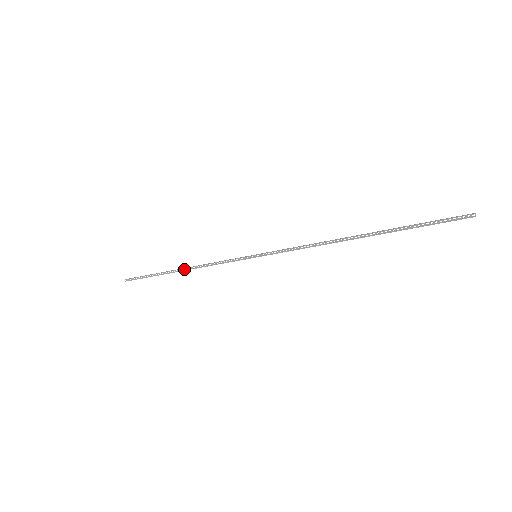
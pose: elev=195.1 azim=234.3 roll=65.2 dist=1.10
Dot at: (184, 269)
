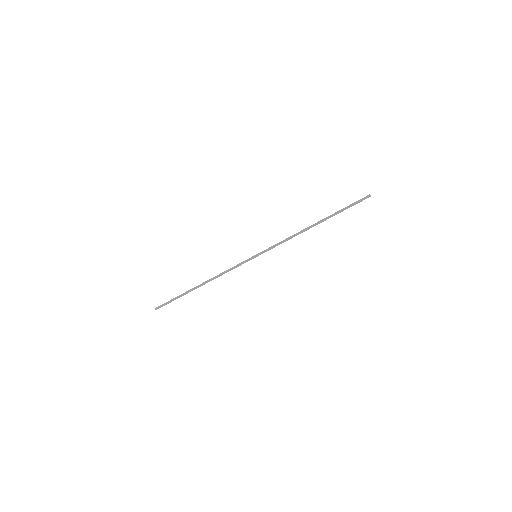
Dot at: (205, 283)
